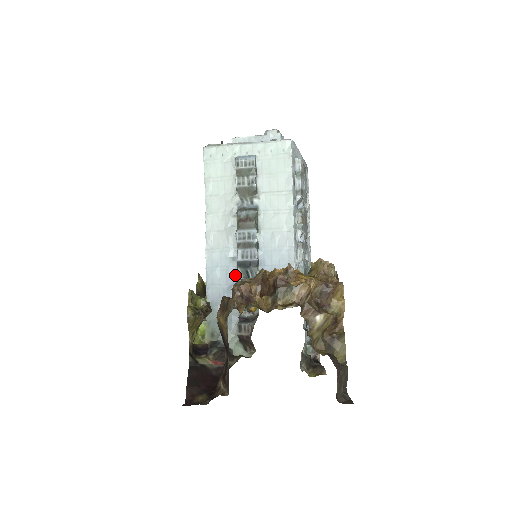
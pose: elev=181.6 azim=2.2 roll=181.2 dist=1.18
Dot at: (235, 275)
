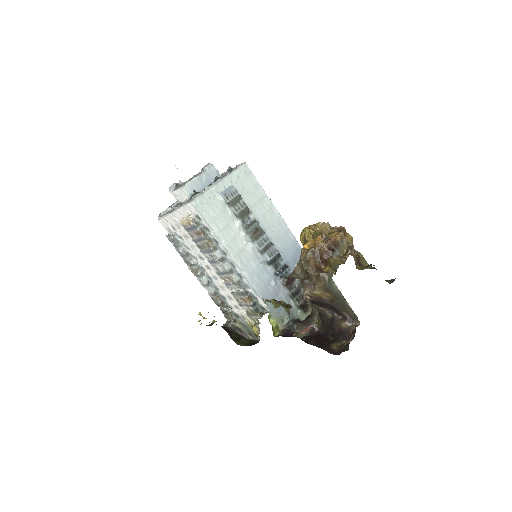
Dot at: (270, 272)
